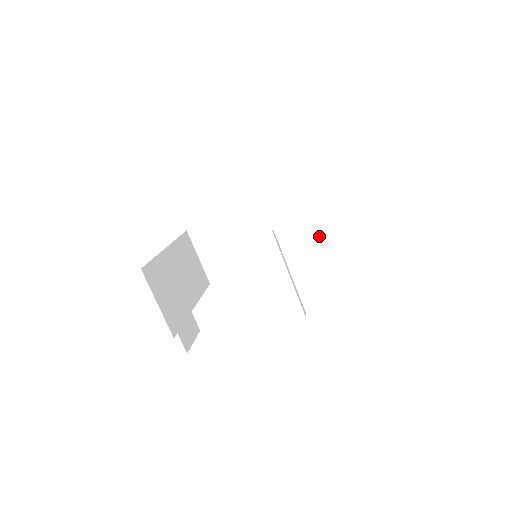
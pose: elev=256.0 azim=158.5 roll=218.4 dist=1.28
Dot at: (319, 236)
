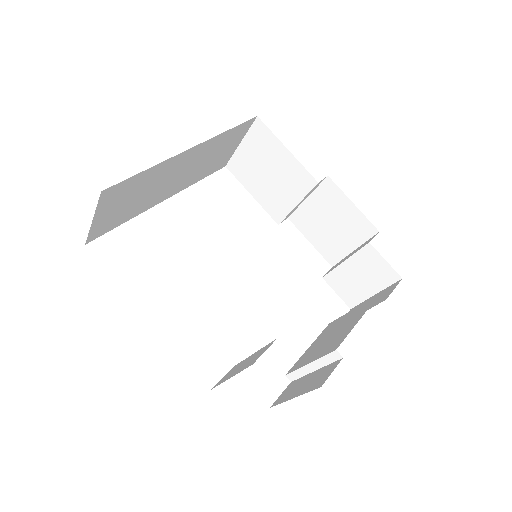
Dot at: (216, 166)
